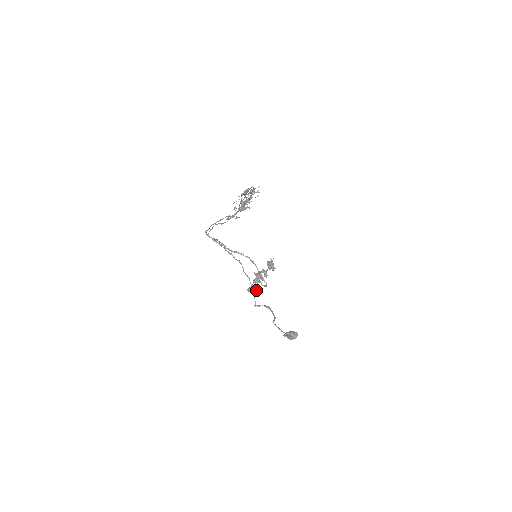
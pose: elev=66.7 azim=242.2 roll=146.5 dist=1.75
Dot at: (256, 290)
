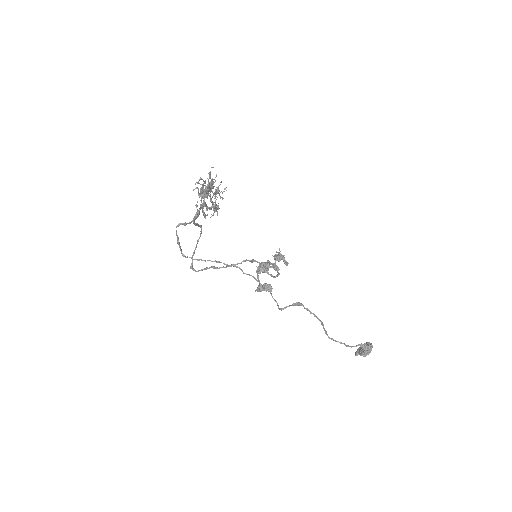
Dot at: (269, 287)
